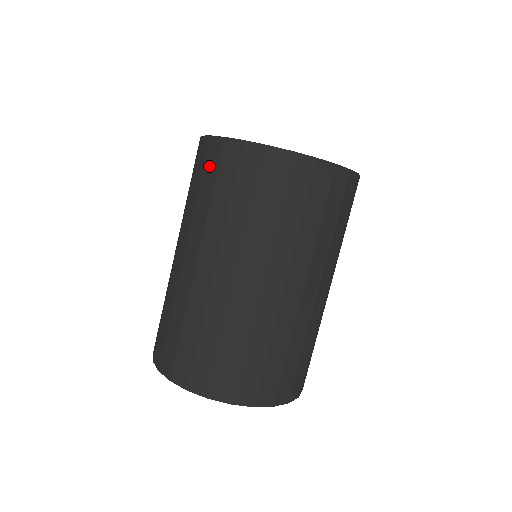
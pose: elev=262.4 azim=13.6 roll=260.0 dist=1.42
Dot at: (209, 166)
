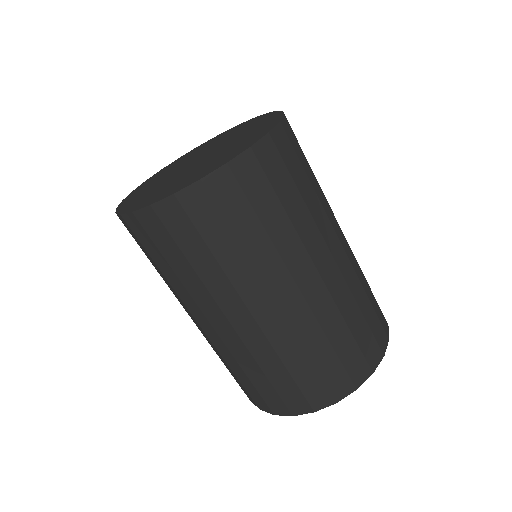
Dot at: (145, 242)
